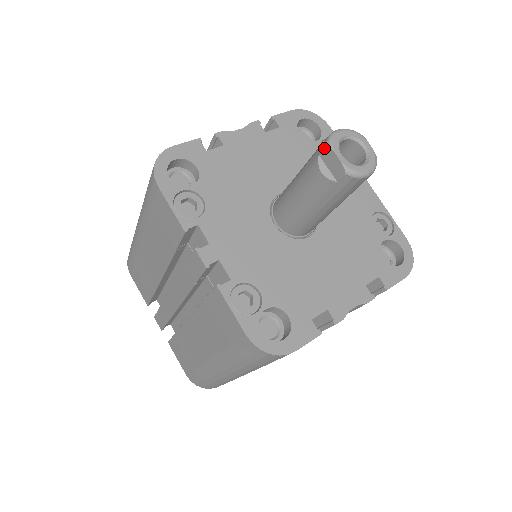
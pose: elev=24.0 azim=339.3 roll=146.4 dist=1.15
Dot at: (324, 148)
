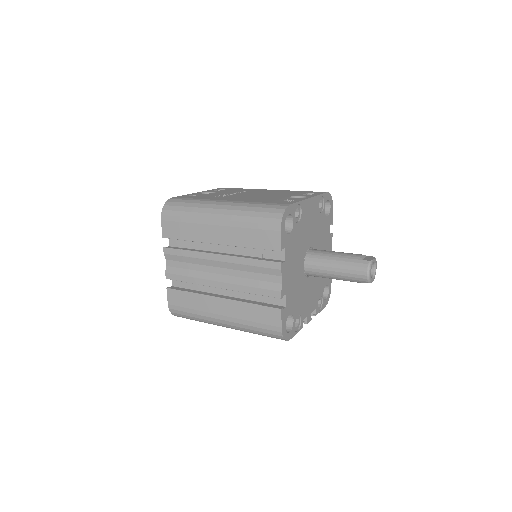
Dot at: occluded
